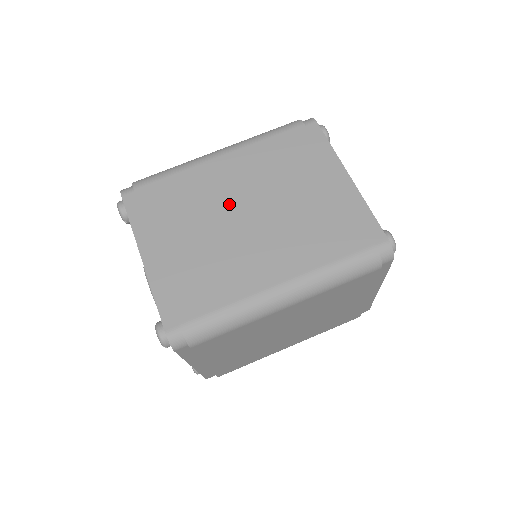
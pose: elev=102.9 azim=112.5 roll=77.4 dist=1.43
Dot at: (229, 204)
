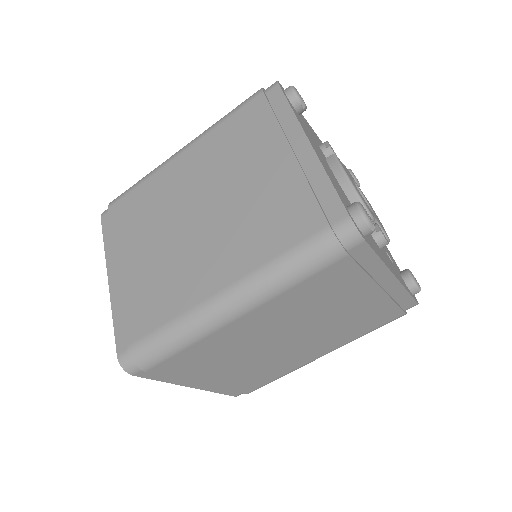
Dot at: (182, 206)
